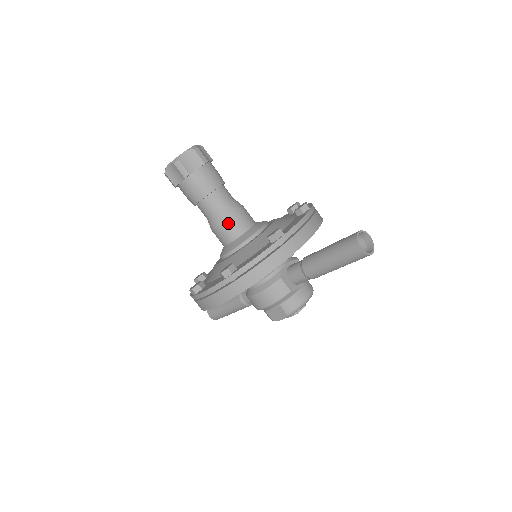
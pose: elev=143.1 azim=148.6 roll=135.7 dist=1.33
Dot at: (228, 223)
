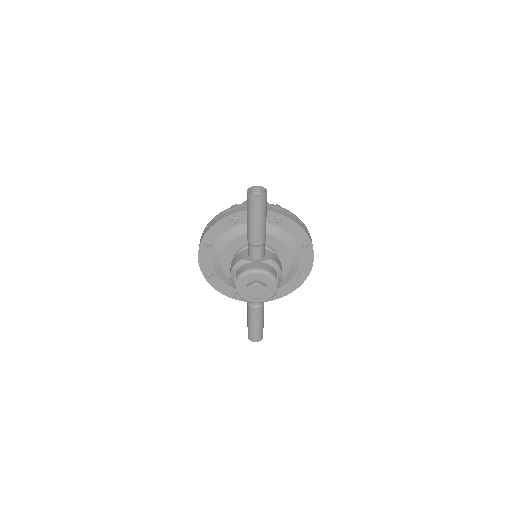
Dot at: occluded
